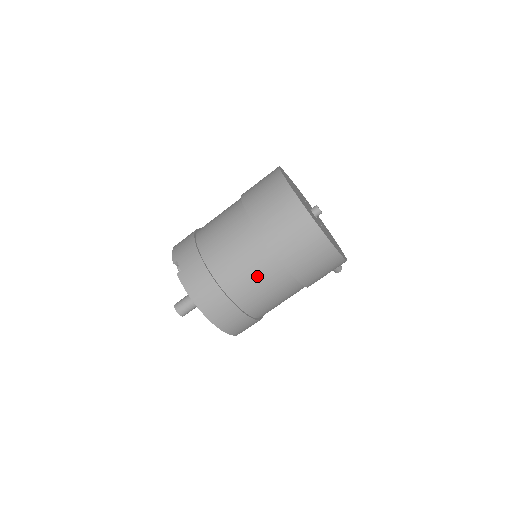
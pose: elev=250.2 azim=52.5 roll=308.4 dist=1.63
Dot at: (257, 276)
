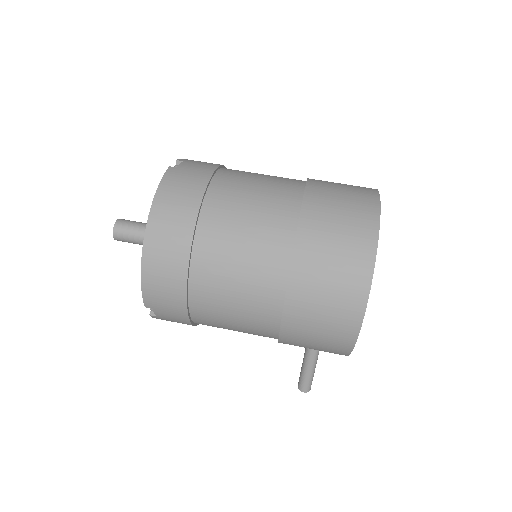
Dot at: (250, 245)
